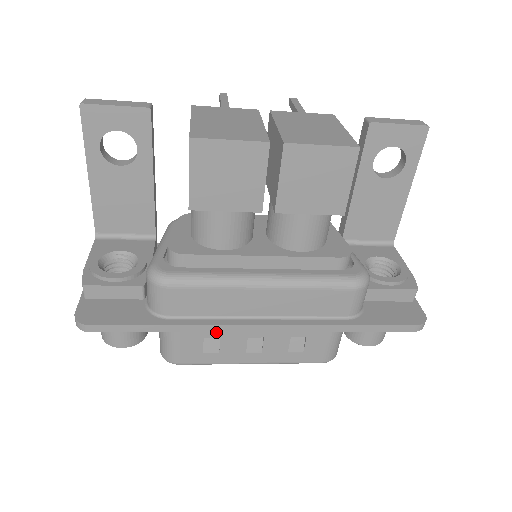
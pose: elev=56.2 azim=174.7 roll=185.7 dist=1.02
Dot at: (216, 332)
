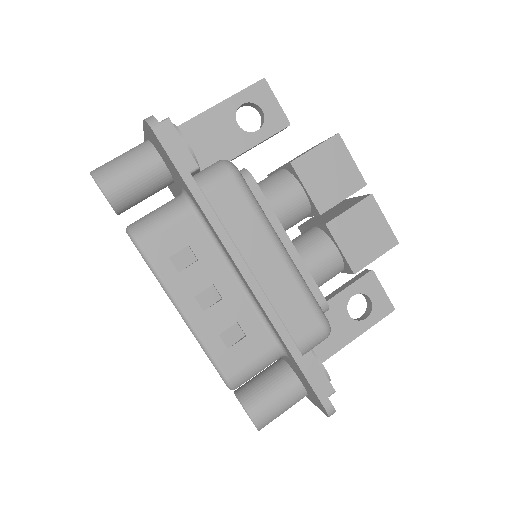
Dot at: (202, 252)
